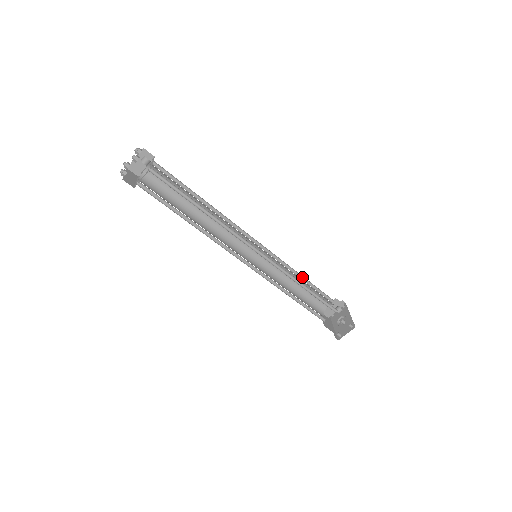
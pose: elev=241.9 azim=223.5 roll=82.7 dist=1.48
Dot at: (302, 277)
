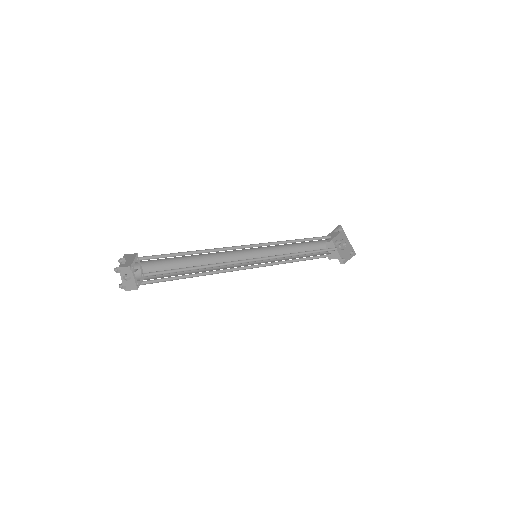
Dot at: (299, 239)
